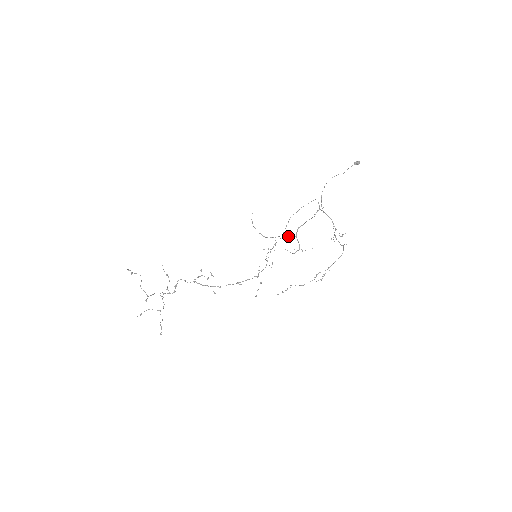
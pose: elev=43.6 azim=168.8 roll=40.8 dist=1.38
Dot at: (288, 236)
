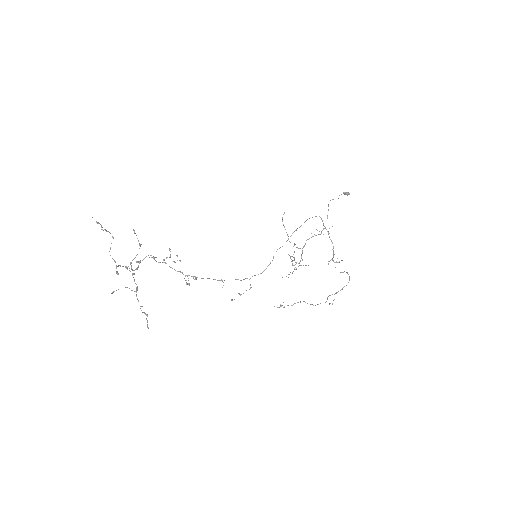
Dot at: occluded
